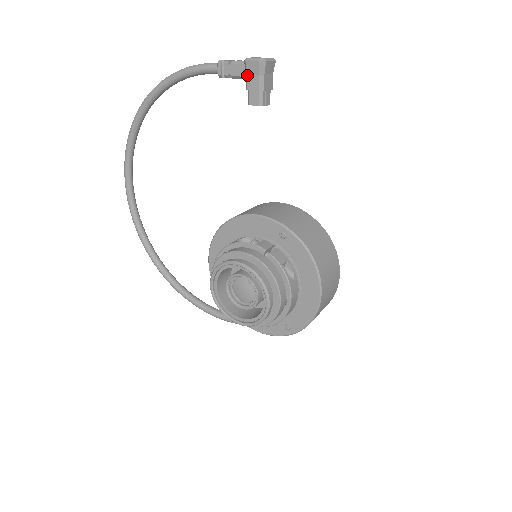
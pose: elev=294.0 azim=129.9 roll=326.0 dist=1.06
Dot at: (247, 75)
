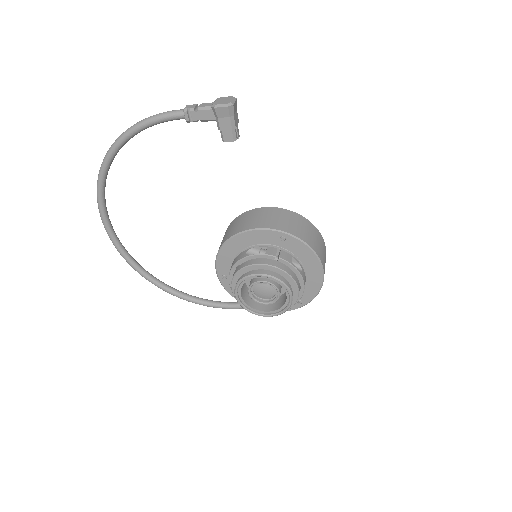
Dot at: (218, 119)
